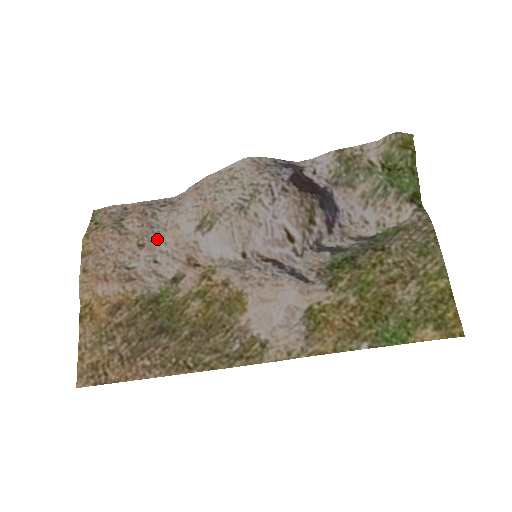
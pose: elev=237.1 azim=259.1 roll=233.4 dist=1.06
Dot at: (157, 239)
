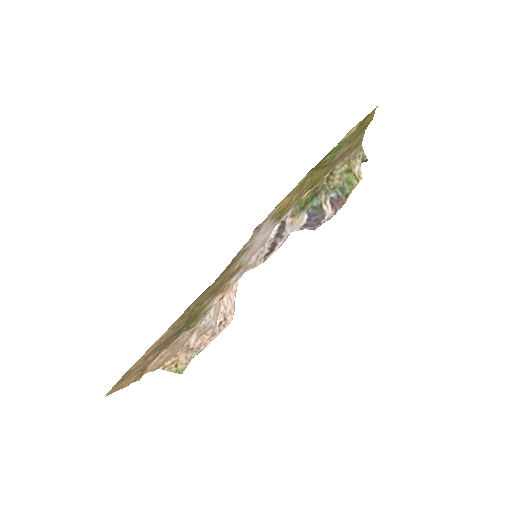
Dot at: (203, 321)
